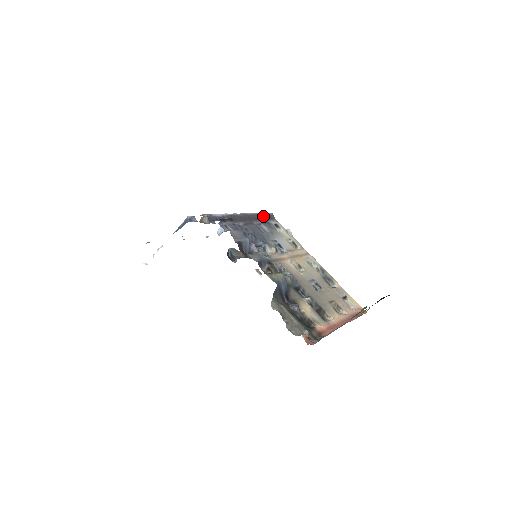
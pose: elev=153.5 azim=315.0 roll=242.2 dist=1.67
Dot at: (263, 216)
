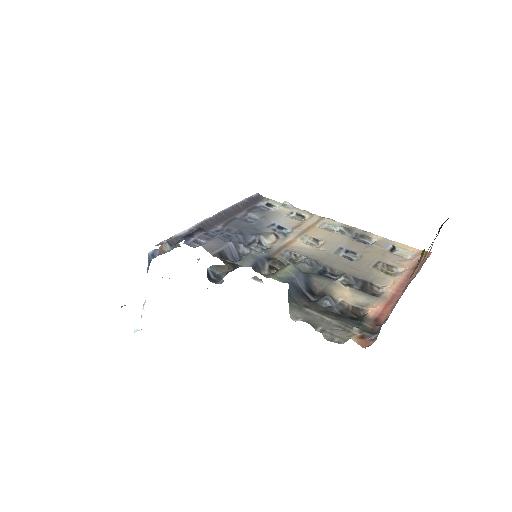
Dot at: (246, 203)
